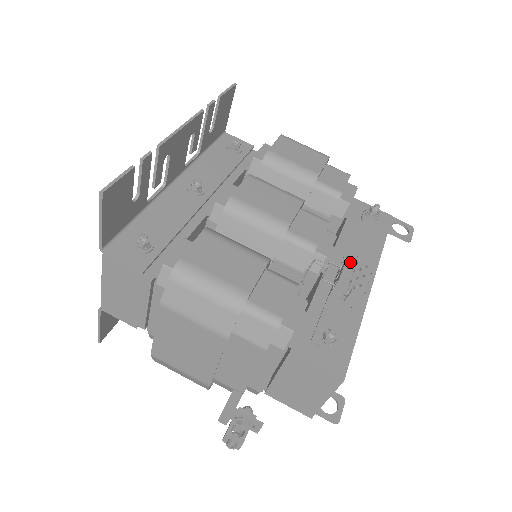
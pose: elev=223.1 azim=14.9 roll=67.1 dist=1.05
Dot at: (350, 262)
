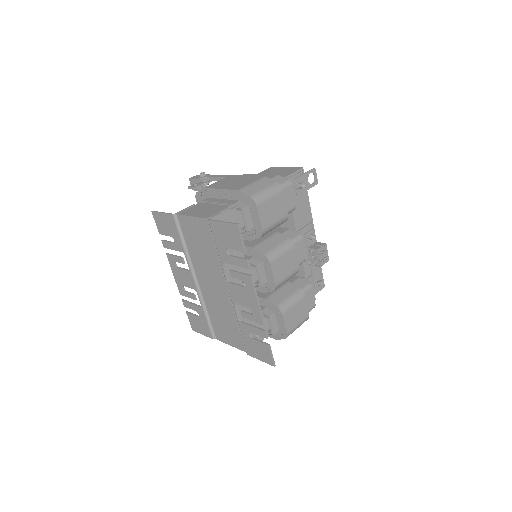
Dot at: (320, 253)
